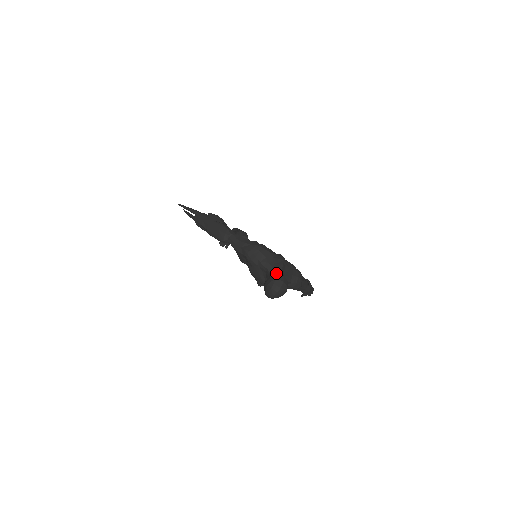
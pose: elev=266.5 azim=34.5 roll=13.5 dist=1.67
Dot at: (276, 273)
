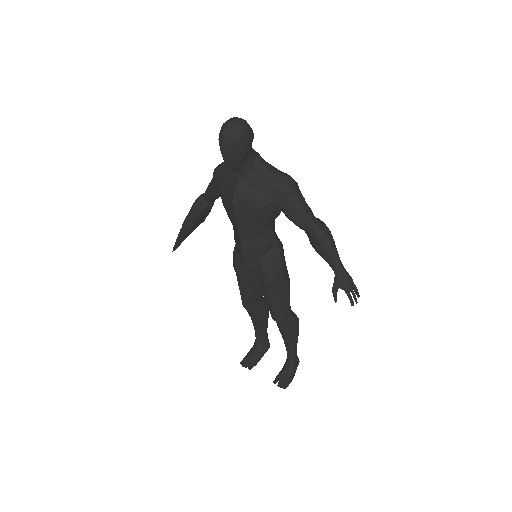
Dot at: occluded
